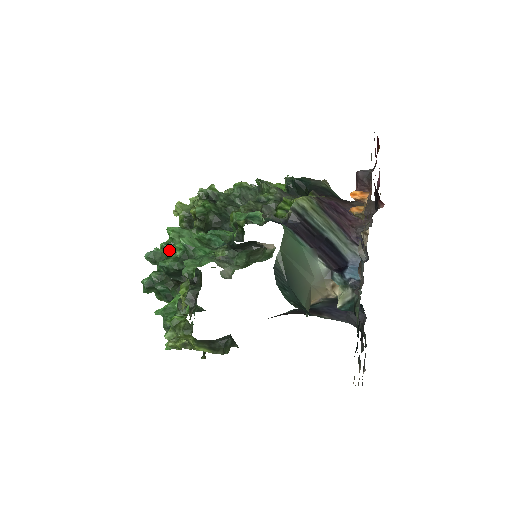
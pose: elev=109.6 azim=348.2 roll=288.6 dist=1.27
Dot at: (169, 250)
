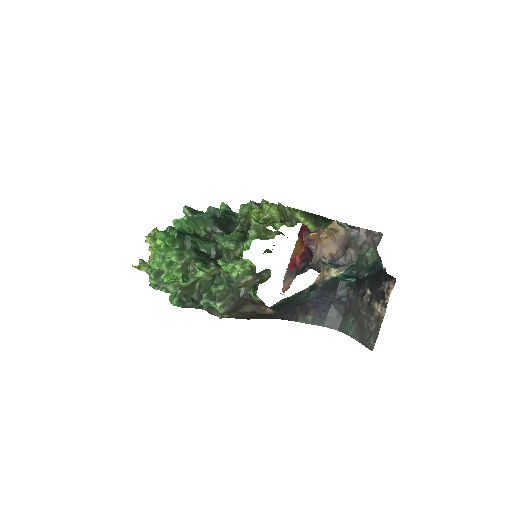
Dot at: occluded
